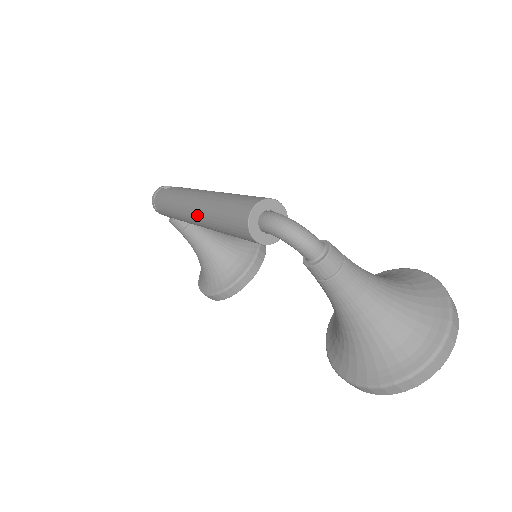
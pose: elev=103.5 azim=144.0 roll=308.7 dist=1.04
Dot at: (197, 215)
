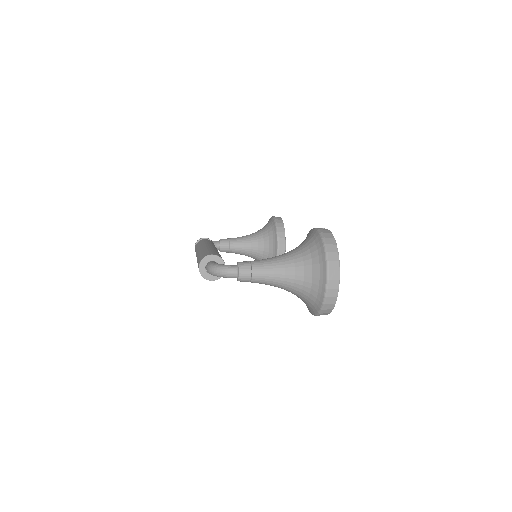
Dot at: occluded
